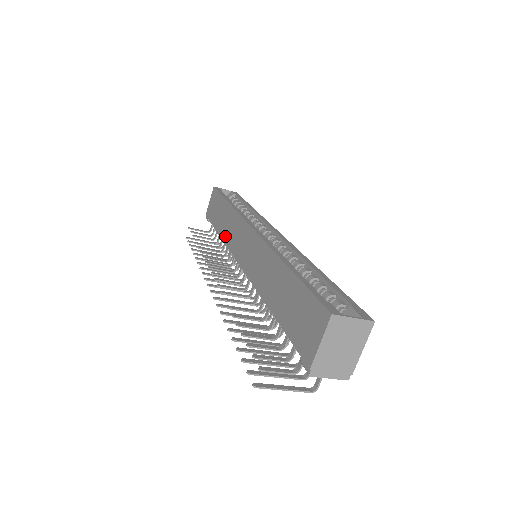
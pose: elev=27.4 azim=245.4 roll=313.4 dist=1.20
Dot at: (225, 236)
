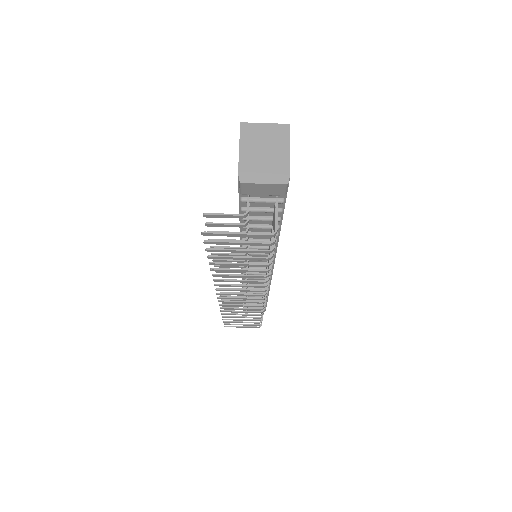
Dot at: occluded
